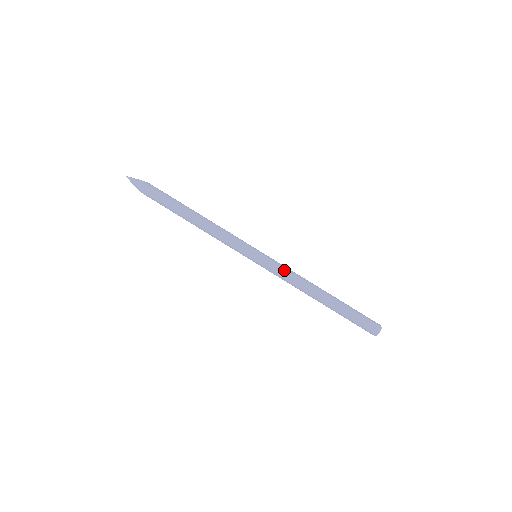
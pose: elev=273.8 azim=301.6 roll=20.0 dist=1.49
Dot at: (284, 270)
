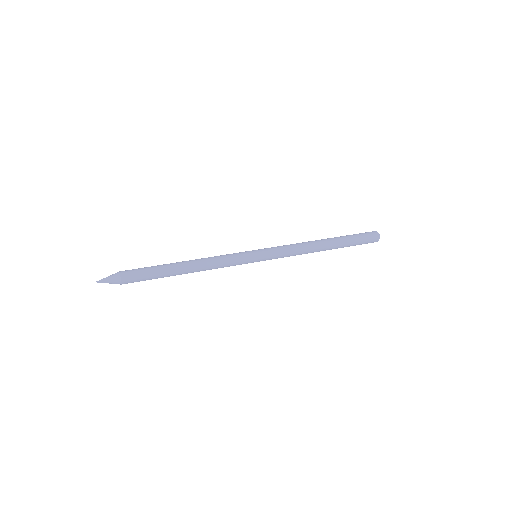
Dot at: (284, 246)
